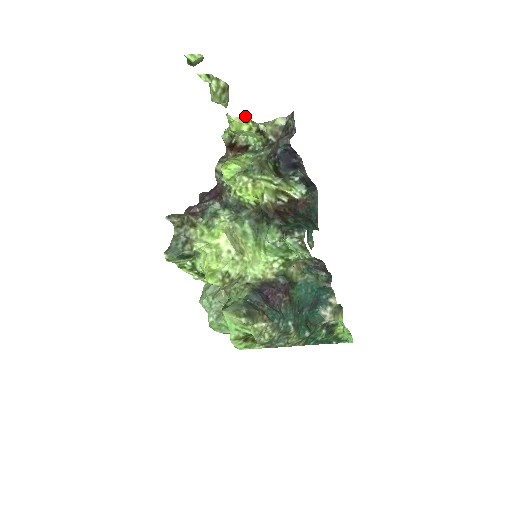
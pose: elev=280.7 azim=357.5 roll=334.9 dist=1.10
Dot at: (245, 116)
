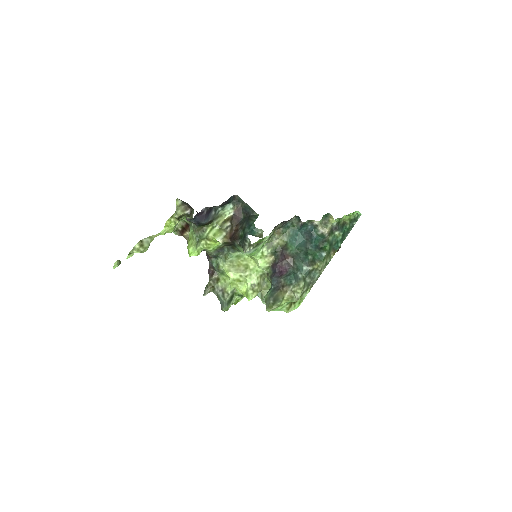
Dot at: (166, 222)
